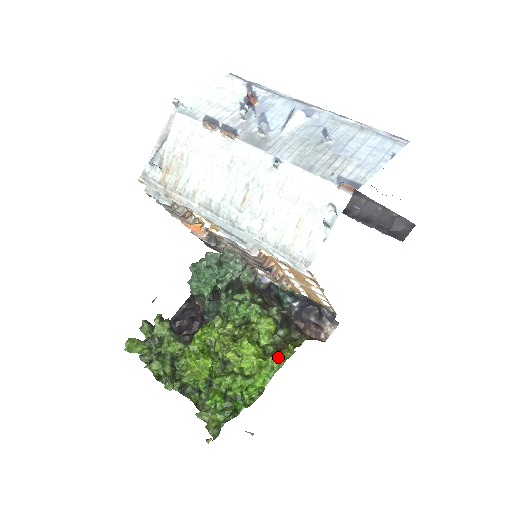
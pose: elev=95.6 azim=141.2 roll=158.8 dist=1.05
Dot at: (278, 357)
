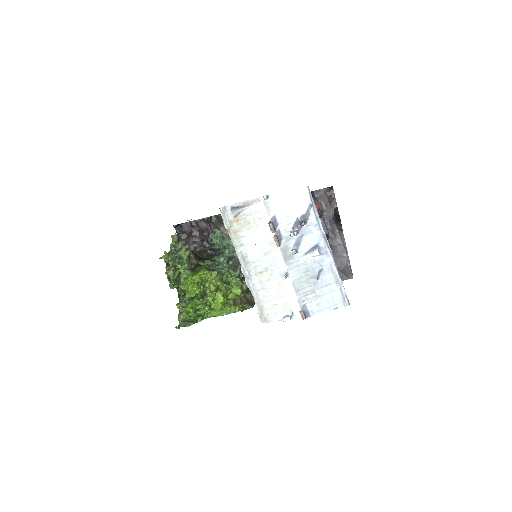
Dot at: (232, 309)
